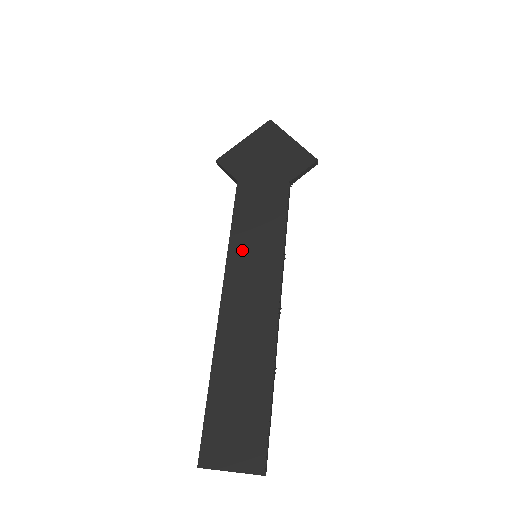
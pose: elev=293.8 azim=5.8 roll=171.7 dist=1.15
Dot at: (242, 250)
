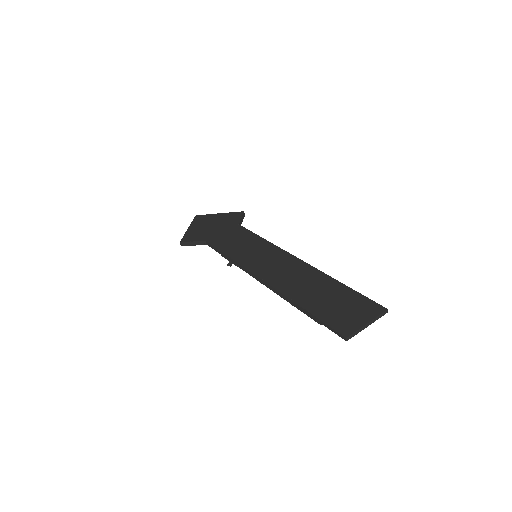
Dot at: (245, 256)
